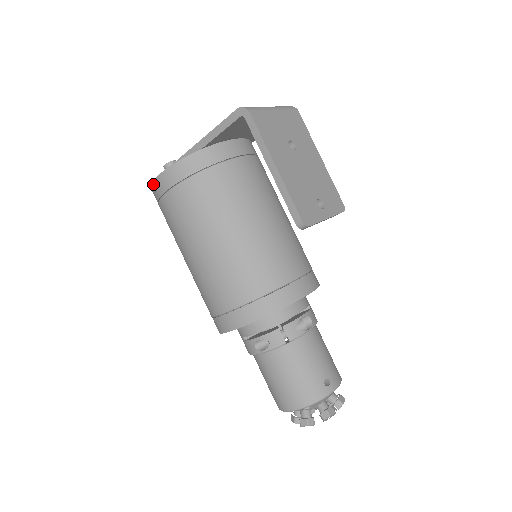
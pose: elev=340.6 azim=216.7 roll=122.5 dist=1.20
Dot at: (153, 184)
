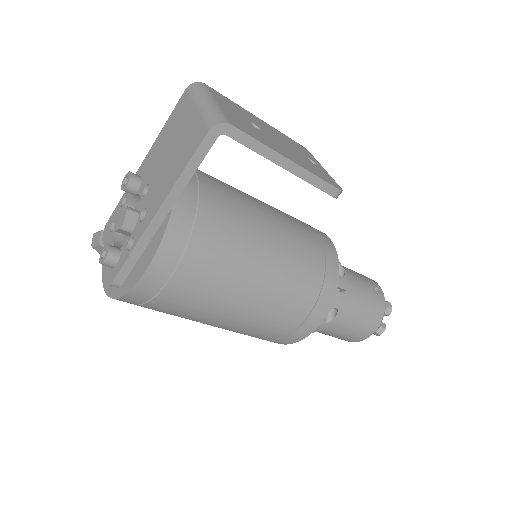
Dot at: (133, 292)
